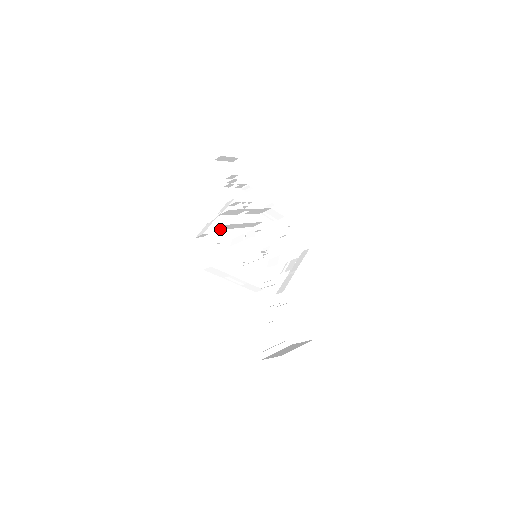
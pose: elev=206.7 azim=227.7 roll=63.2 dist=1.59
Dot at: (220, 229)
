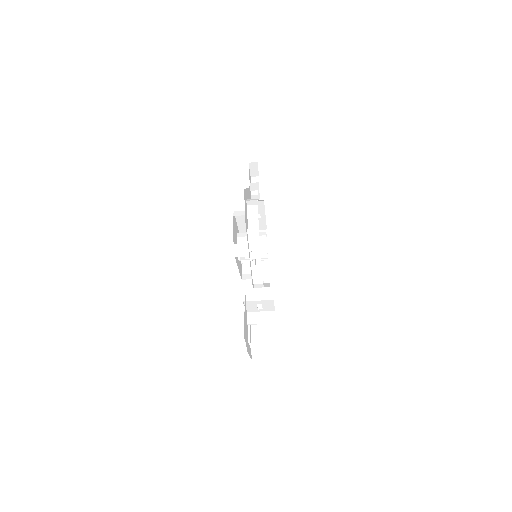
Dot at: (236, 217)
